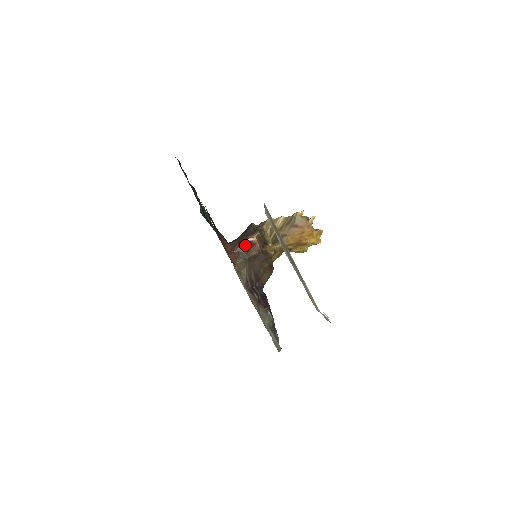
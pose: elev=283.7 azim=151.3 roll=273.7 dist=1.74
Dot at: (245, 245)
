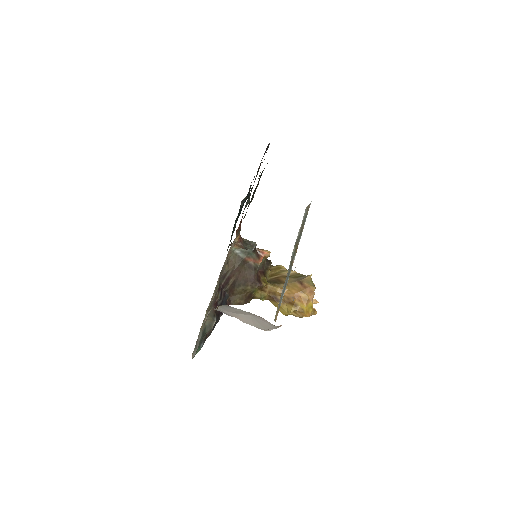
Dot at: (255, 243)
